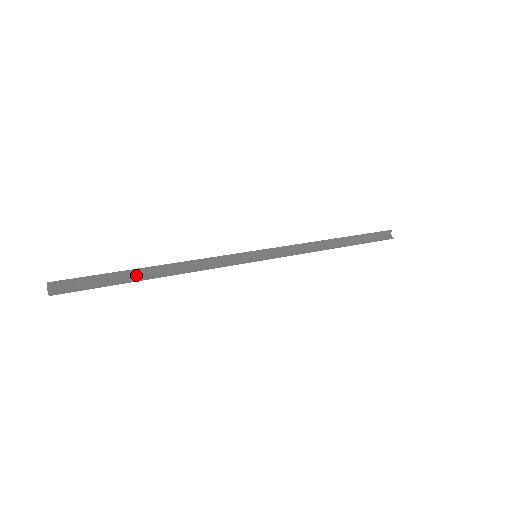
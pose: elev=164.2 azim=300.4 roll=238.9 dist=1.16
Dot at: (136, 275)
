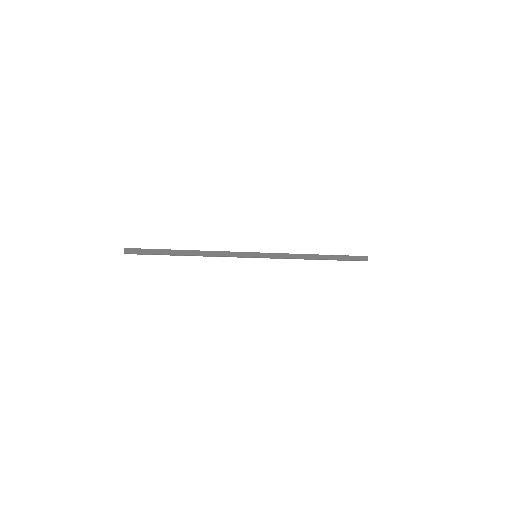
Dot at: (175, 254)
